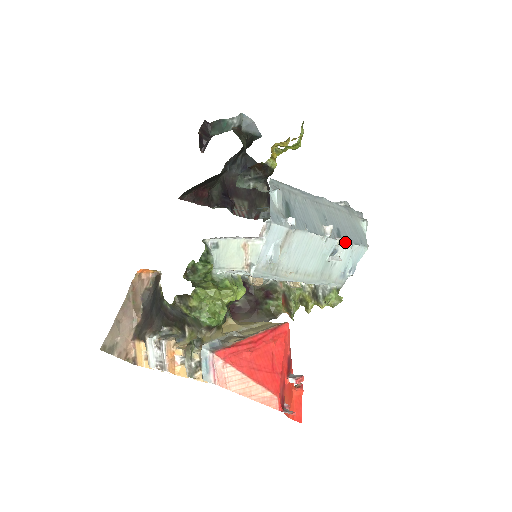
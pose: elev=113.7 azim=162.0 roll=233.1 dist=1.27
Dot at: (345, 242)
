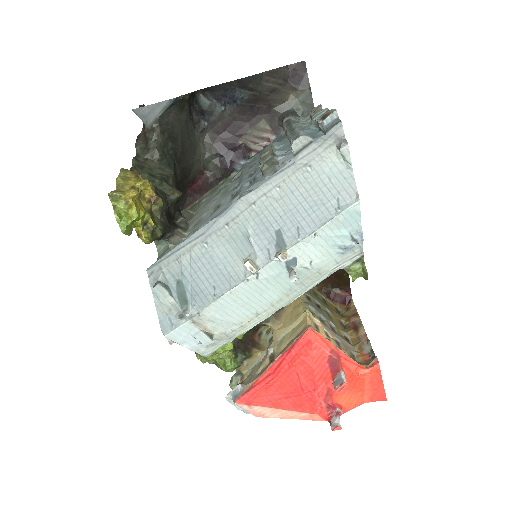
Dot at: (297, 243)
